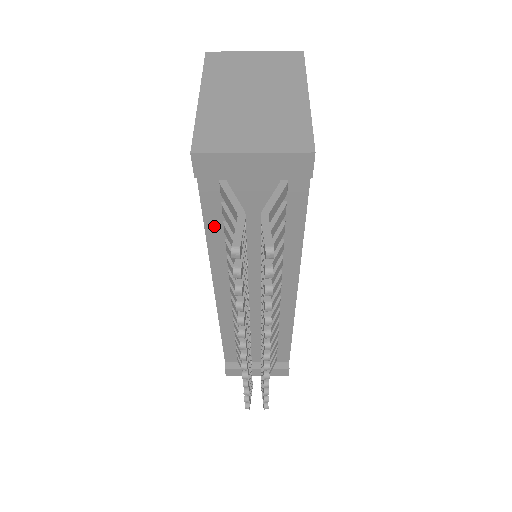
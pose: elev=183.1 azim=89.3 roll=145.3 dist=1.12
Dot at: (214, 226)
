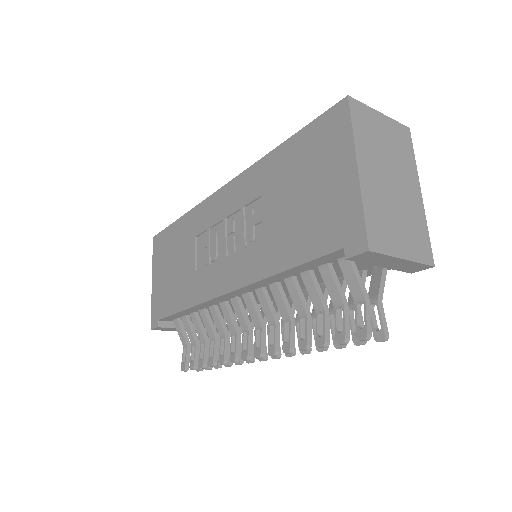
Dot at: (298, 270)
